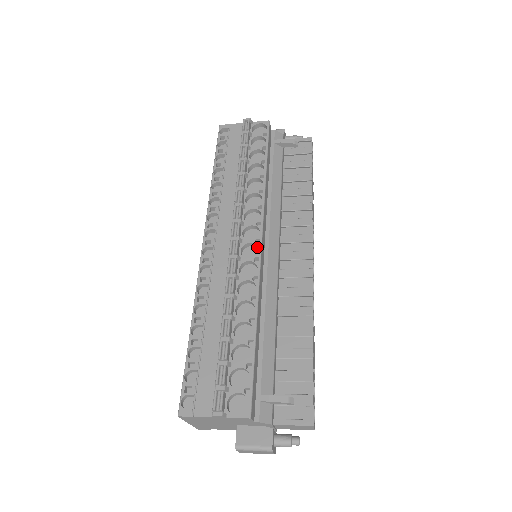
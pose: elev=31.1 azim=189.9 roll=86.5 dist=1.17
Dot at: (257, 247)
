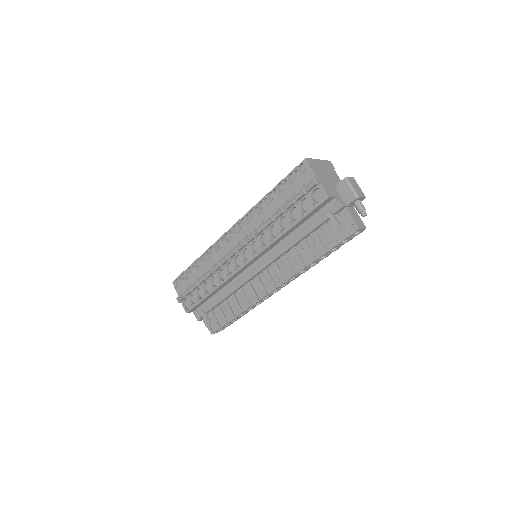
Dot at: (245, 262)
